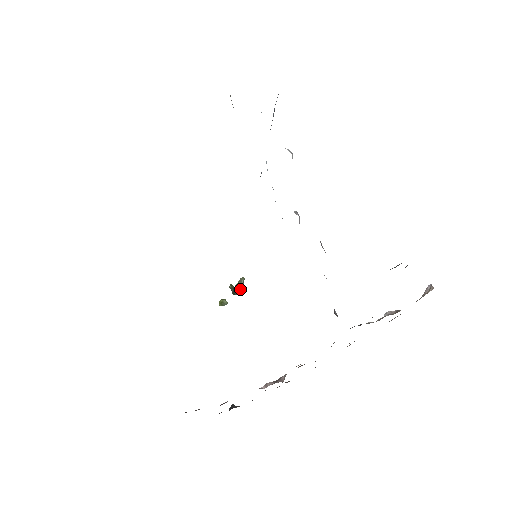
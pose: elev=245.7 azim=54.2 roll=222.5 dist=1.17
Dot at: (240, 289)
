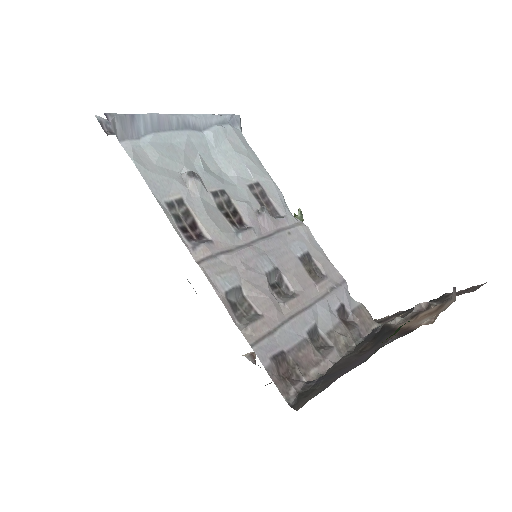
Dot at: (303, 220)
